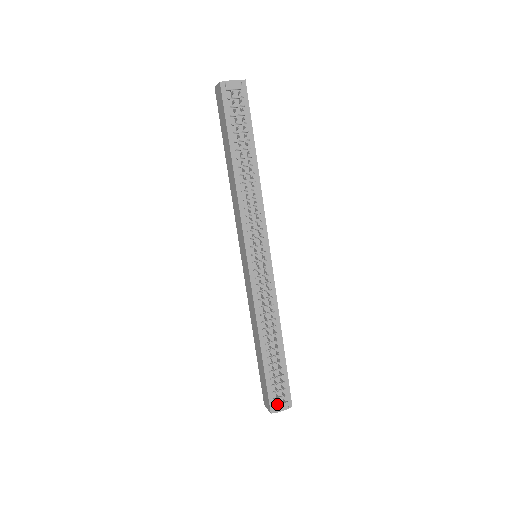
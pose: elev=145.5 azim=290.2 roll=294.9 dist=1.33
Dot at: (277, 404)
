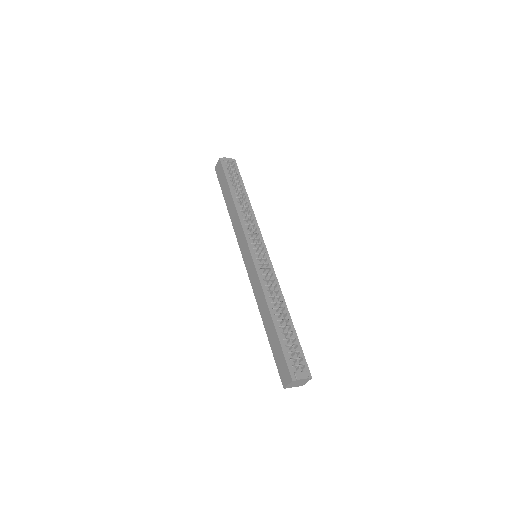
Dot at: (297, 372)
